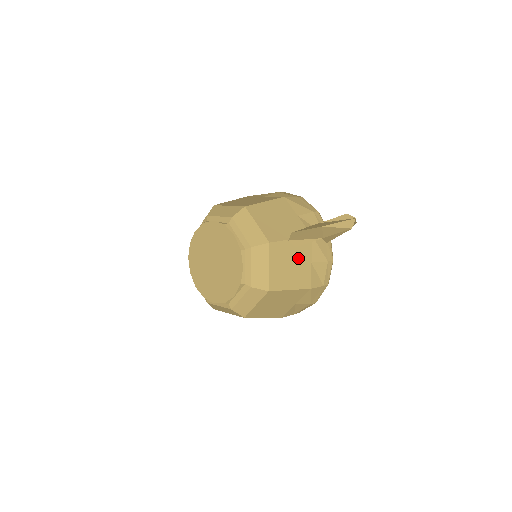
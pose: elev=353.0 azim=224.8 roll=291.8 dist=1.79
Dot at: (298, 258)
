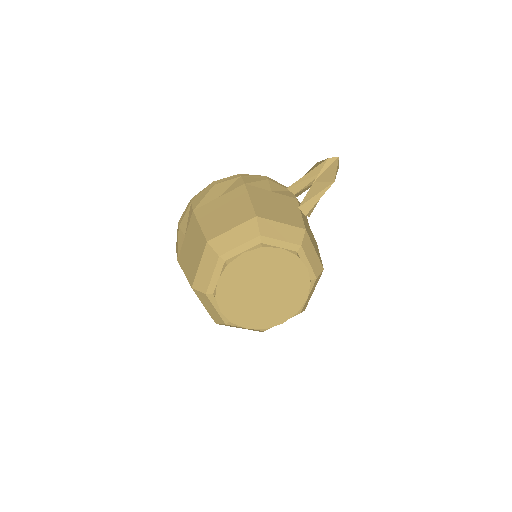
Dot at: (307, 225)
